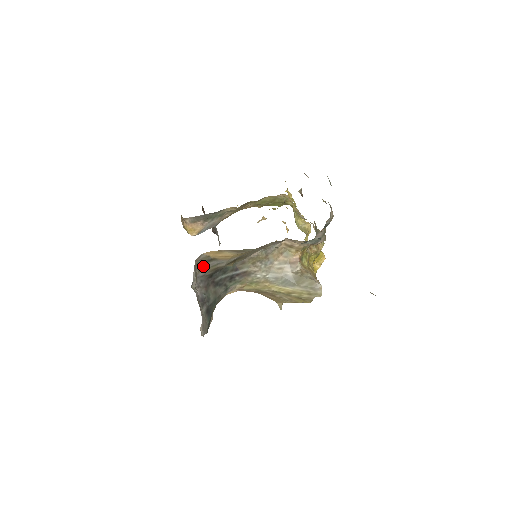
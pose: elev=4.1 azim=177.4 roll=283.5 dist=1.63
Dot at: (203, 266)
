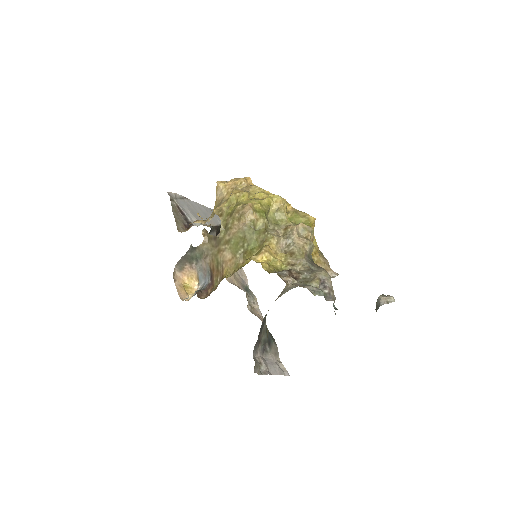
Dot at: occluded
